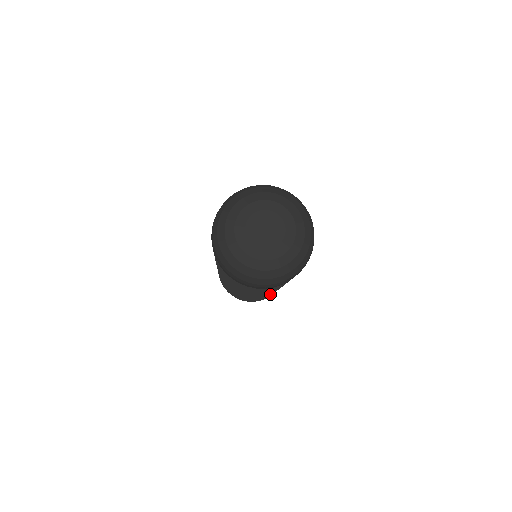
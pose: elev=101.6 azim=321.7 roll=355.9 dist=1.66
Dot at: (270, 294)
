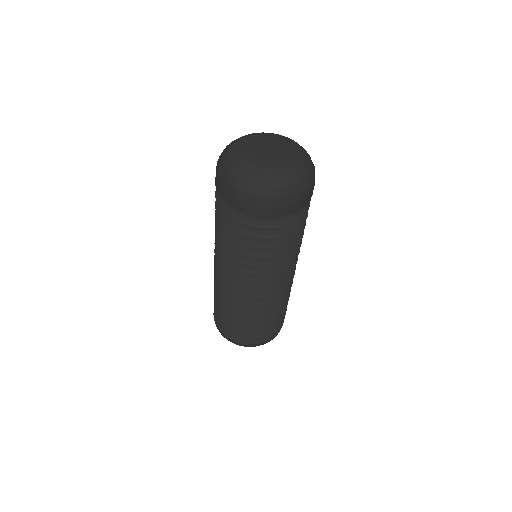
Dot at: (287, 292)
